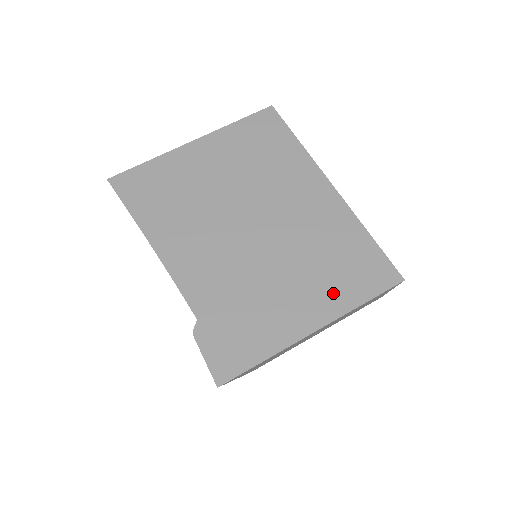
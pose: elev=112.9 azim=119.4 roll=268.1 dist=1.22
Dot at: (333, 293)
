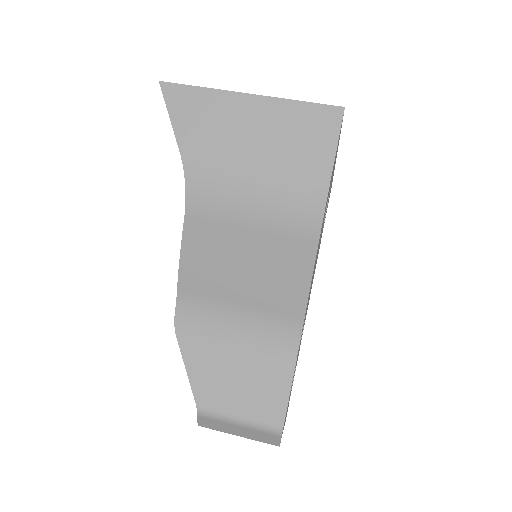
Dot at: occluded
